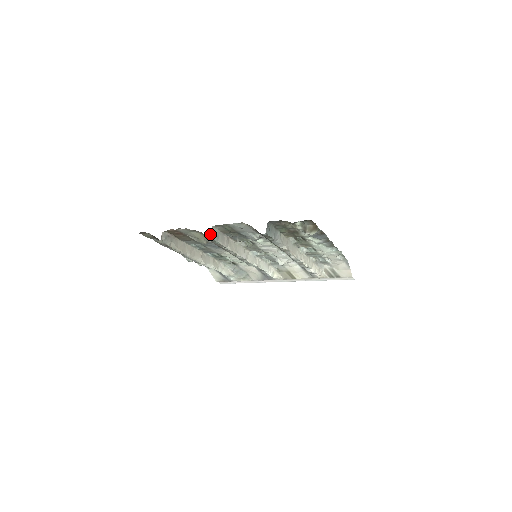
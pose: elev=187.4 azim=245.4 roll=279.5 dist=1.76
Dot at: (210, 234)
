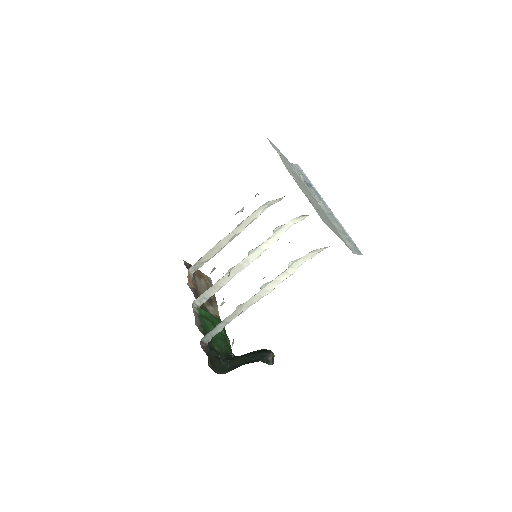
Dot at: (197, 306)
